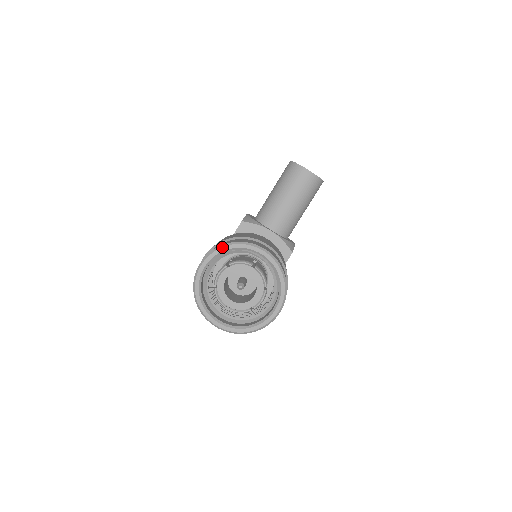
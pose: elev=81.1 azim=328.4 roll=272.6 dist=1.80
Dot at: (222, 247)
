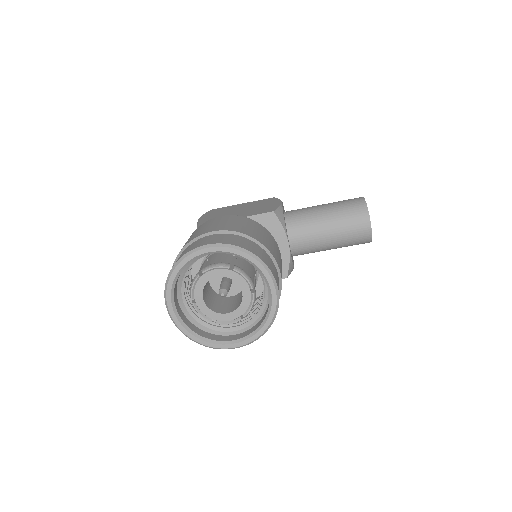
Dot at: (243, 251)
